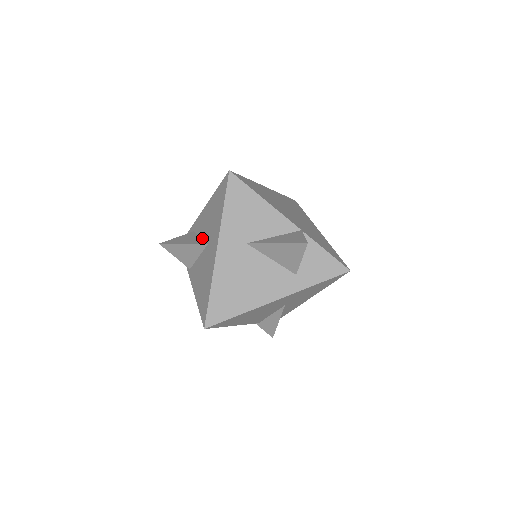
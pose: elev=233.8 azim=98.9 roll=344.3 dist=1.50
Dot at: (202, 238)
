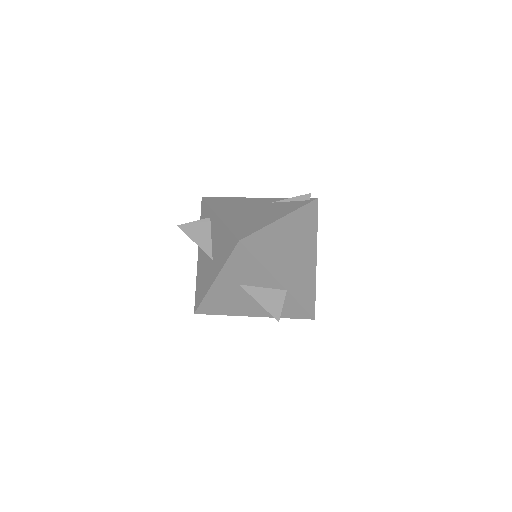
Dot at: (211, 243)
